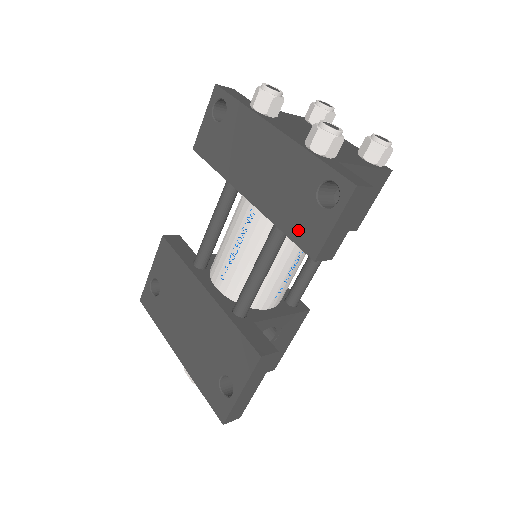
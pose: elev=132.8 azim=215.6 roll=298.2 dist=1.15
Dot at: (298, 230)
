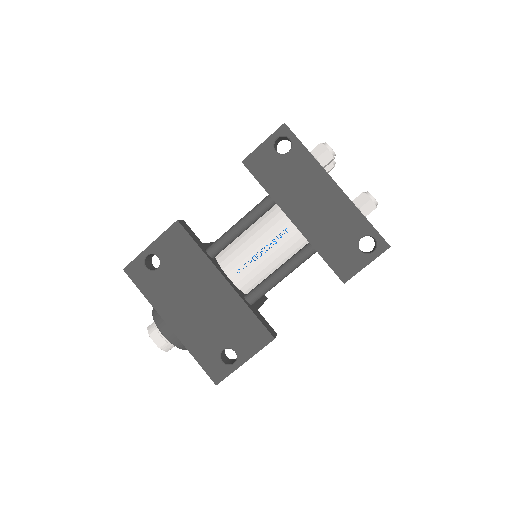
Dot at: (336, 260)
